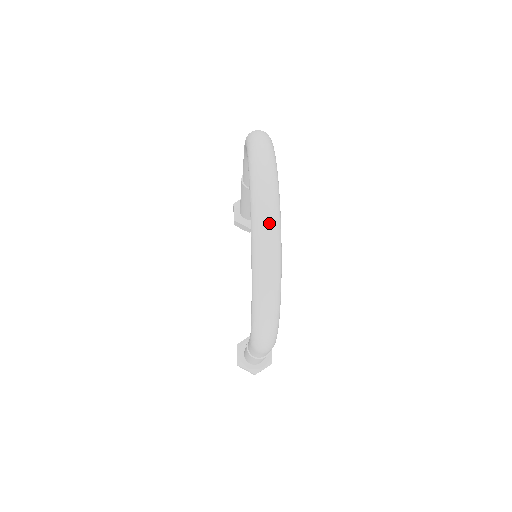
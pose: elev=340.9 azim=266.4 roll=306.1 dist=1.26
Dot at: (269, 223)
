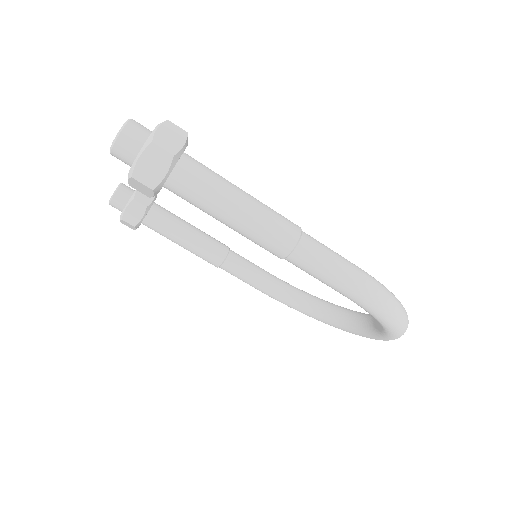
Dot at: occluded
